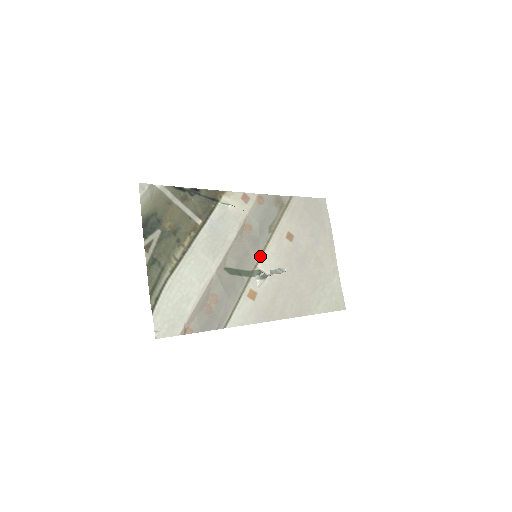
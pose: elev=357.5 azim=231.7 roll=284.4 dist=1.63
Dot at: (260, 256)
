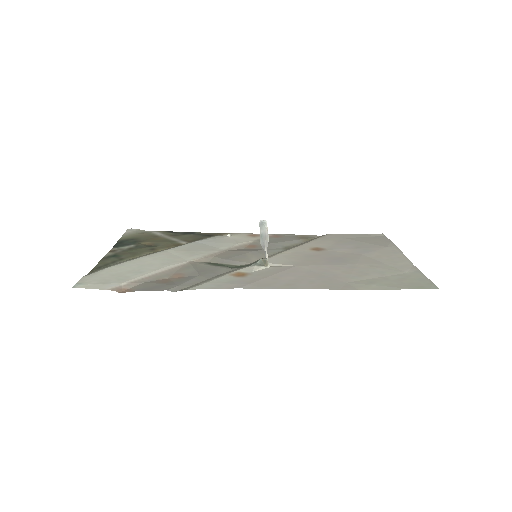
Dot at: (265, 258)
